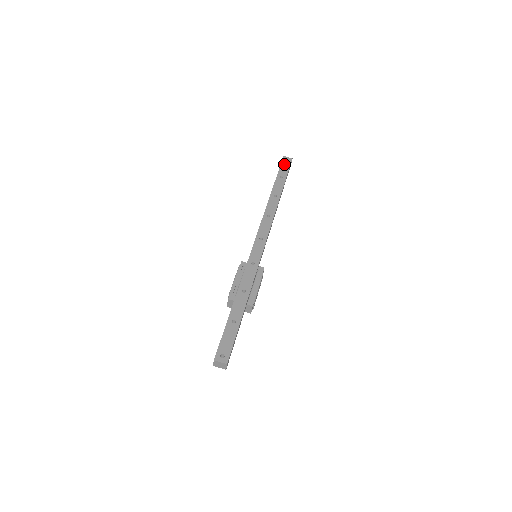
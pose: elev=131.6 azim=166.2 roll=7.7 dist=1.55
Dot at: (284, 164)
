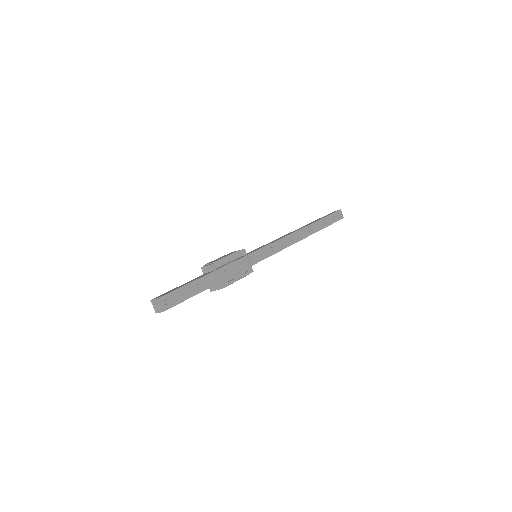
Dot at: (336, 215)
